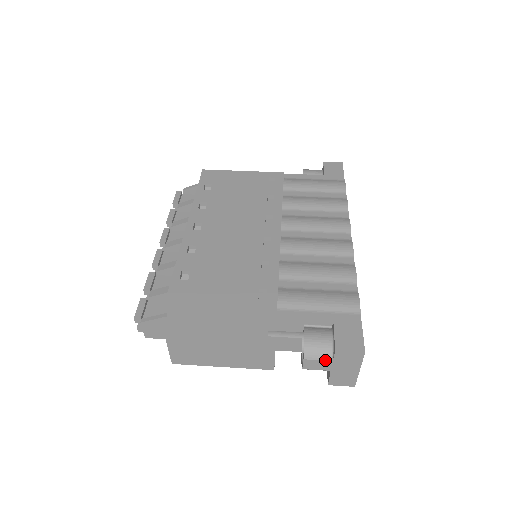
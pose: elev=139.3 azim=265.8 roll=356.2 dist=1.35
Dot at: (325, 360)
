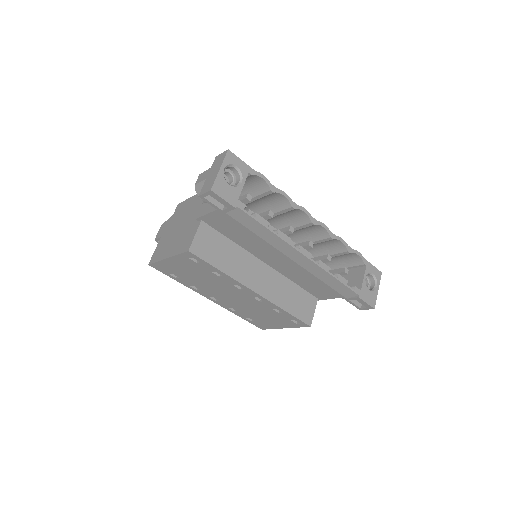
Dot at: (208, 169)
